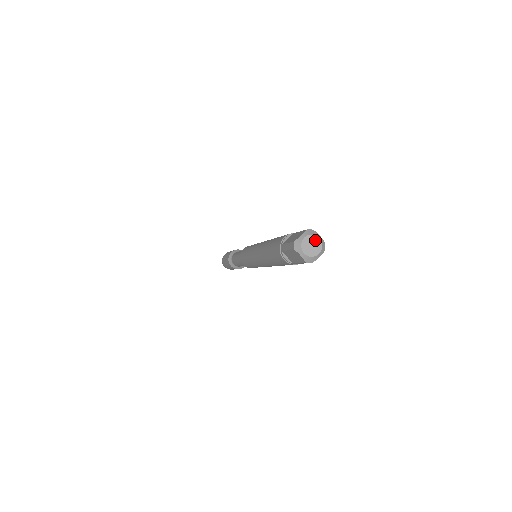
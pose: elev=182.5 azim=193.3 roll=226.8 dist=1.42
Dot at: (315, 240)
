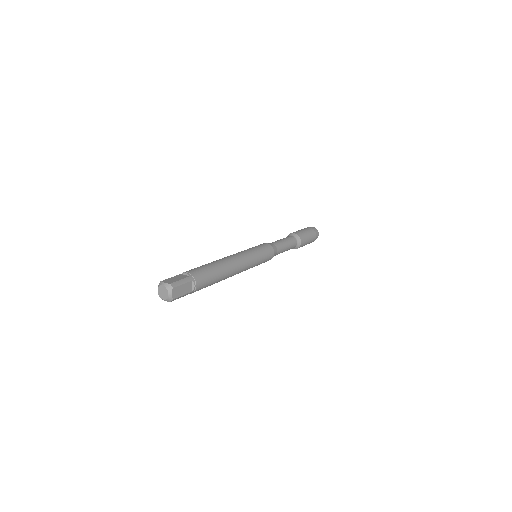
Dot at: (162, 288)
